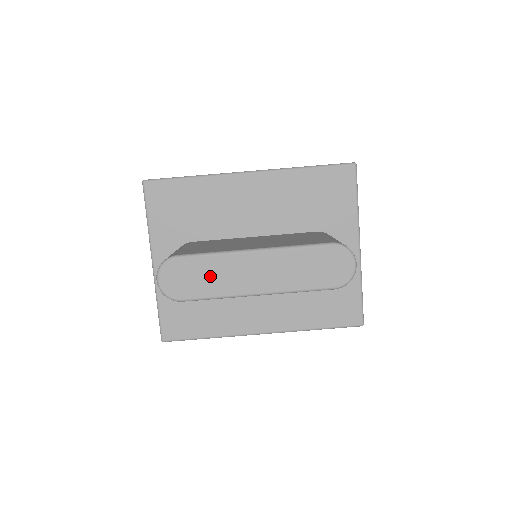
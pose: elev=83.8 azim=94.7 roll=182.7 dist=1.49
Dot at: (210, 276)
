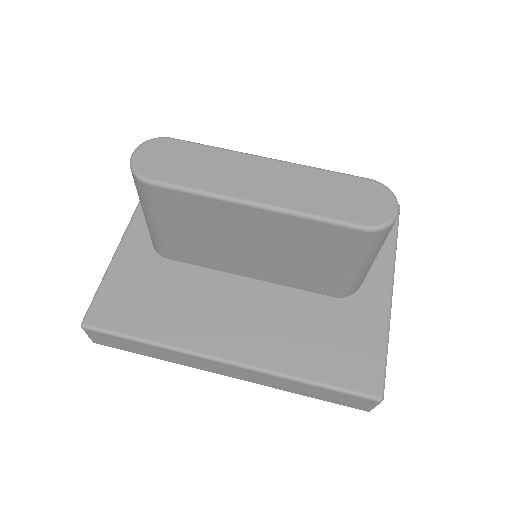
Dot at: (201, 166)
